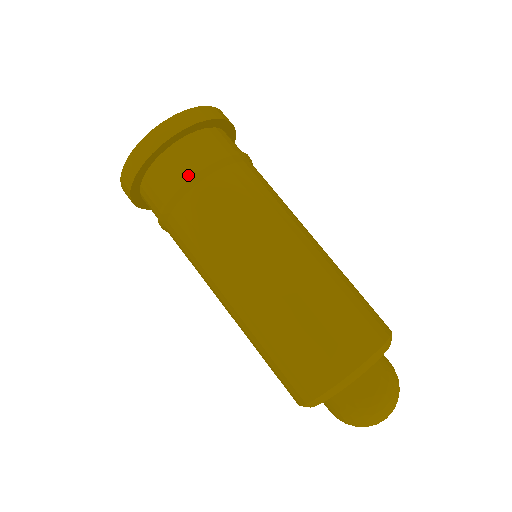
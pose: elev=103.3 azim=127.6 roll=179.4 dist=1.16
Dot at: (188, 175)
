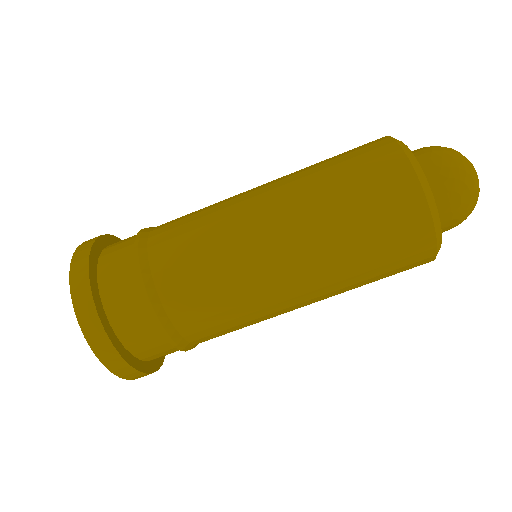
Dot at: (134, 239)
